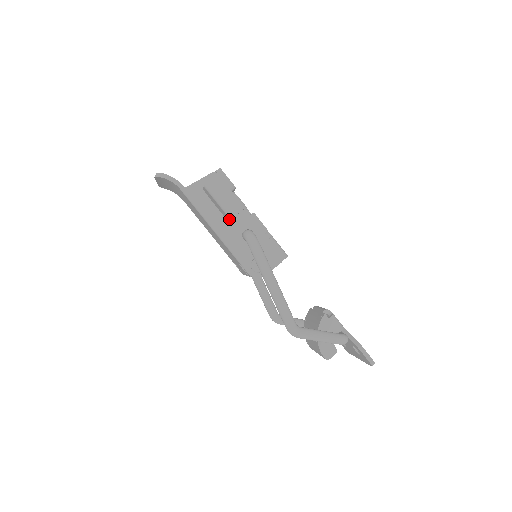
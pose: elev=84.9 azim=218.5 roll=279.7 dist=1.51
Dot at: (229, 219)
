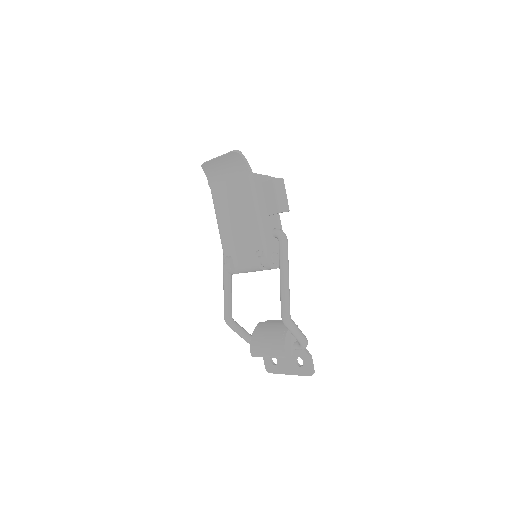
Dot at: (276, 212)
